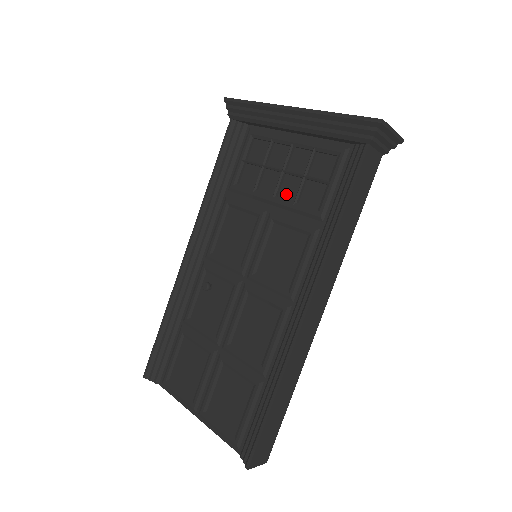
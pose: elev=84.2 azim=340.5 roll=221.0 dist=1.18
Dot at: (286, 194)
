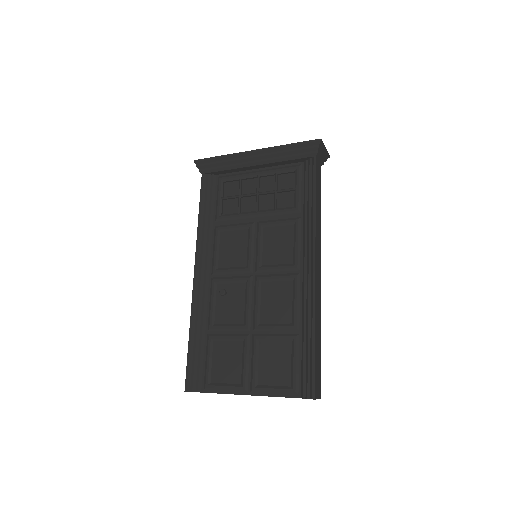
Dot at: (265, 207)
